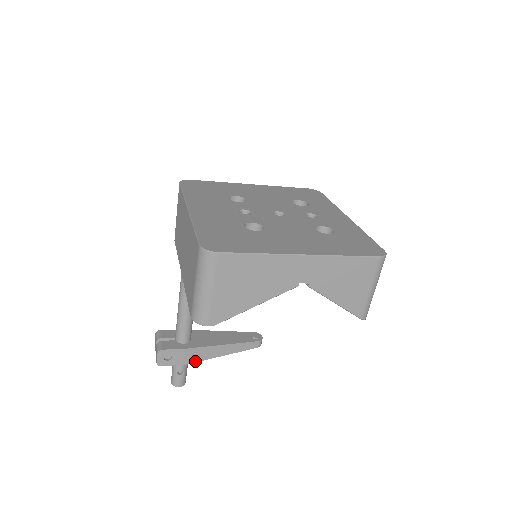
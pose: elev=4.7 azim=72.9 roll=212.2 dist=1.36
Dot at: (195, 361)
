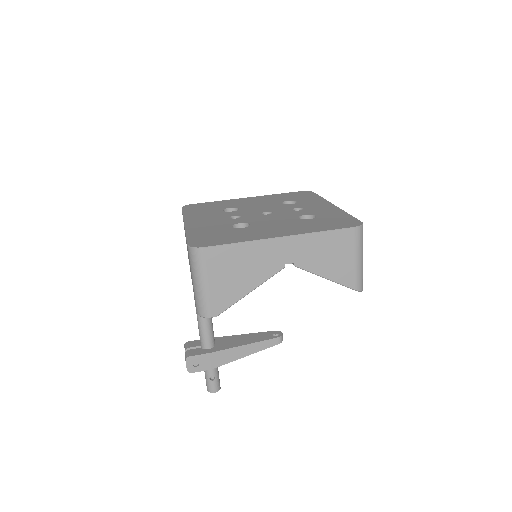
Dot at: (222, 364)
